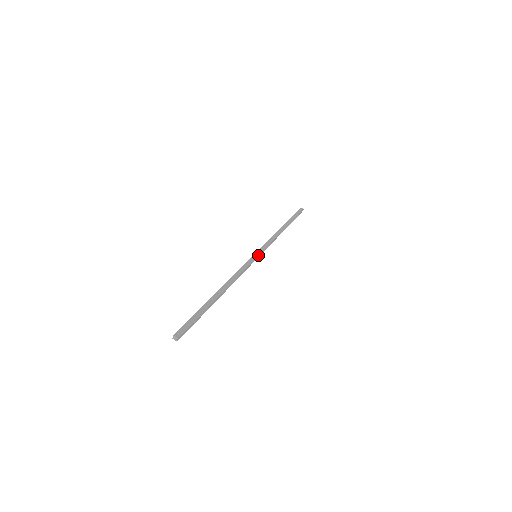
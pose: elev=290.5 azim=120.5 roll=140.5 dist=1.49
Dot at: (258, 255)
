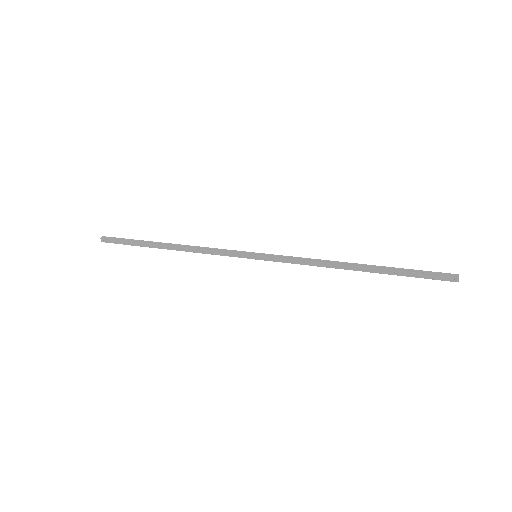
Dot at: (256, 259)
